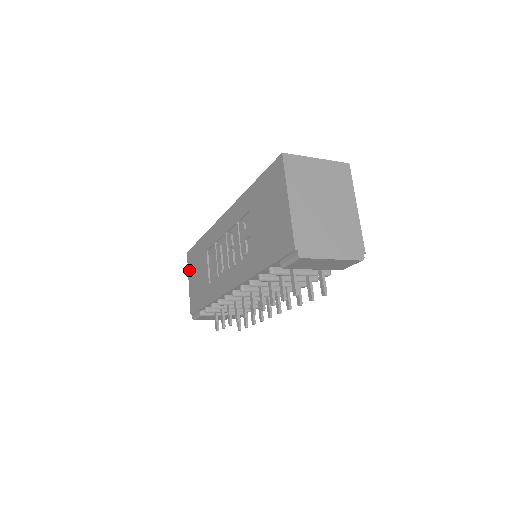
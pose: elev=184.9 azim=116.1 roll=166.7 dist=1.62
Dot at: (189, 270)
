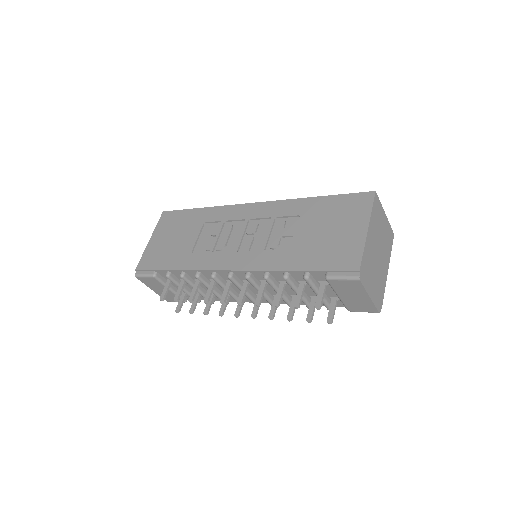
Dot at: (158, 228)
